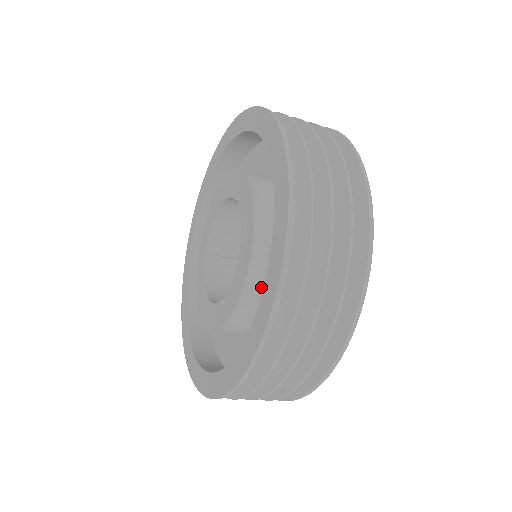
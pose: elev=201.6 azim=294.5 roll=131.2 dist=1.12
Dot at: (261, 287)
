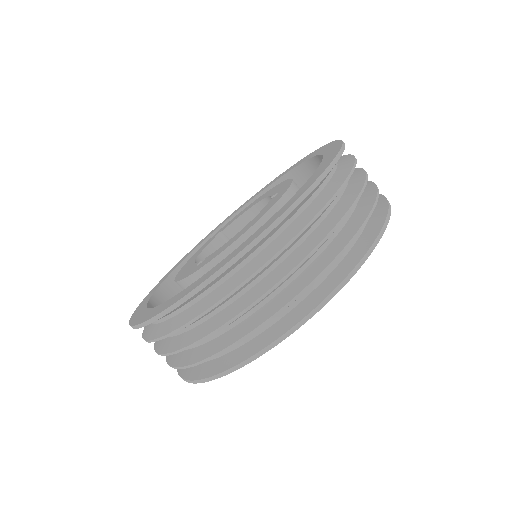
Dot at: occluded
